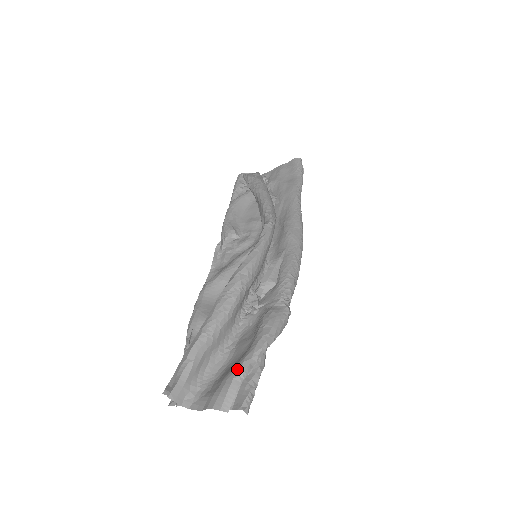
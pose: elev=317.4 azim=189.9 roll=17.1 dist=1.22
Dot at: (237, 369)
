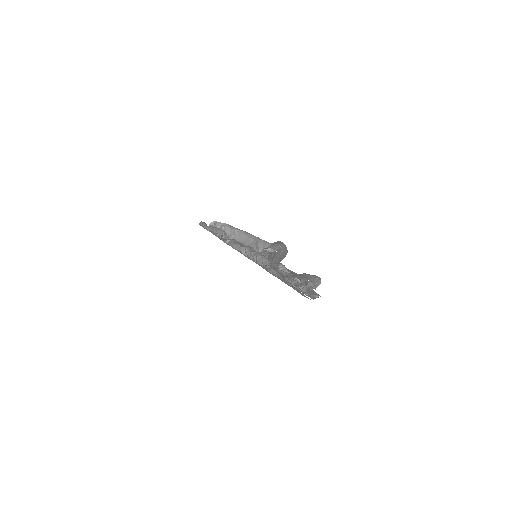
Dot at: (315, 275)
